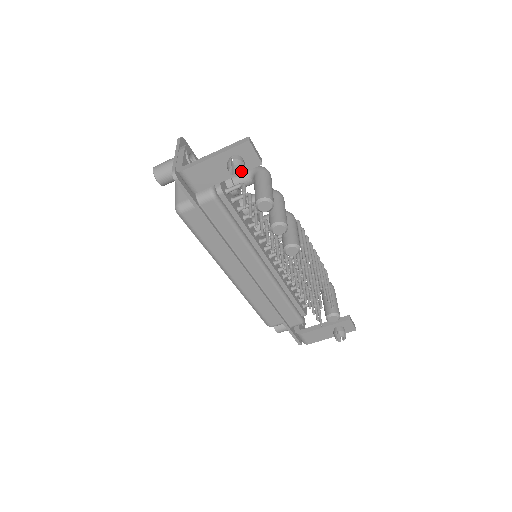
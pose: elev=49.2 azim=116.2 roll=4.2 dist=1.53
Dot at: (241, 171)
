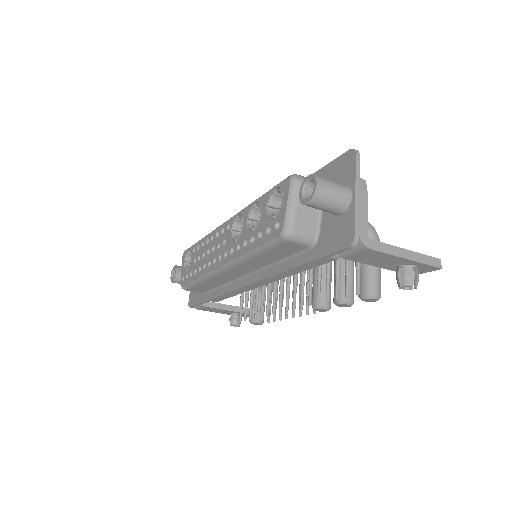
Dot at: (410, 289)
